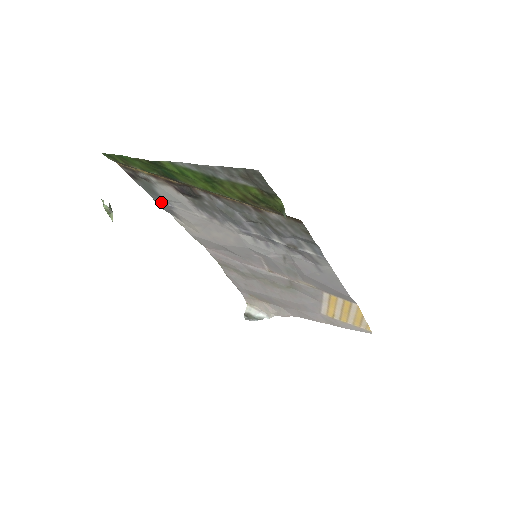
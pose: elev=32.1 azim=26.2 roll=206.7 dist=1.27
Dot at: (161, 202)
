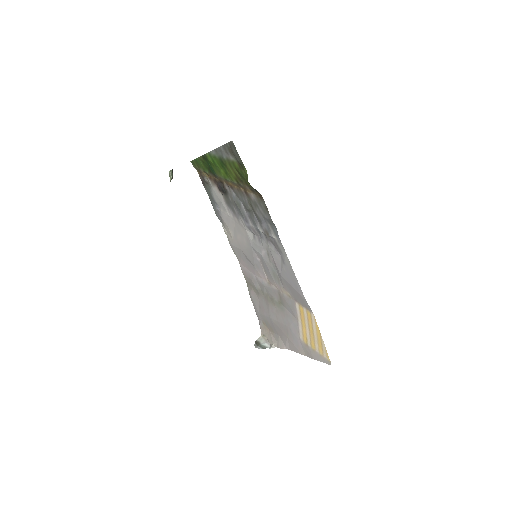
Dot at: (215, 207)
